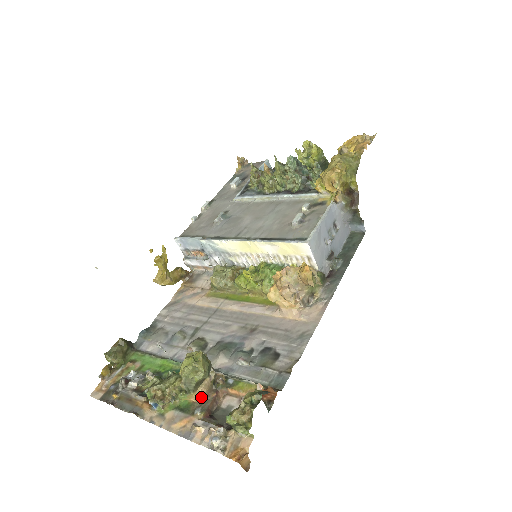
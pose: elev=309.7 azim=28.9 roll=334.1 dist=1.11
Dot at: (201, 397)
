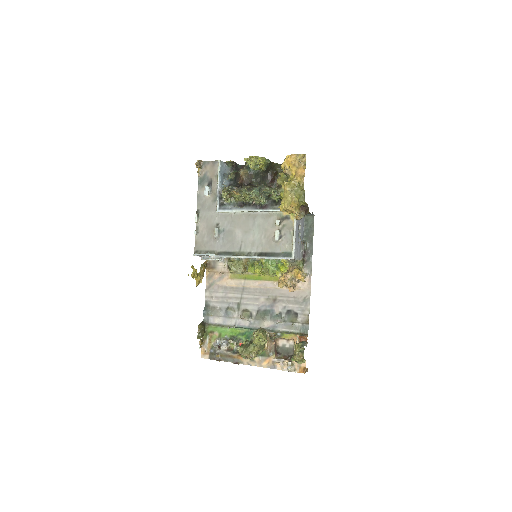
Dot at: (268, 347)
